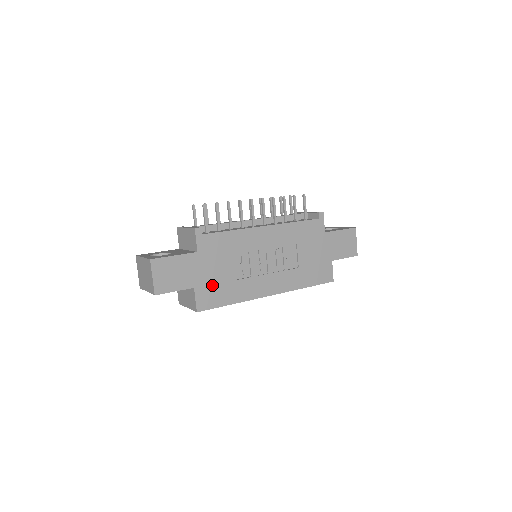
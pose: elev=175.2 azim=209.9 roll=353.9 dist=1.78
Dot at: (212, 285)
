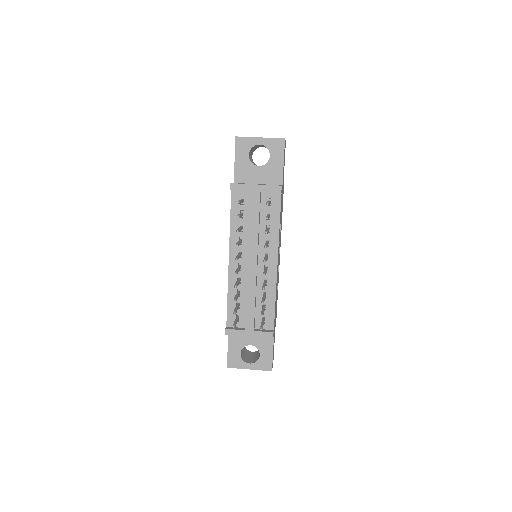
Dot at: occluded
